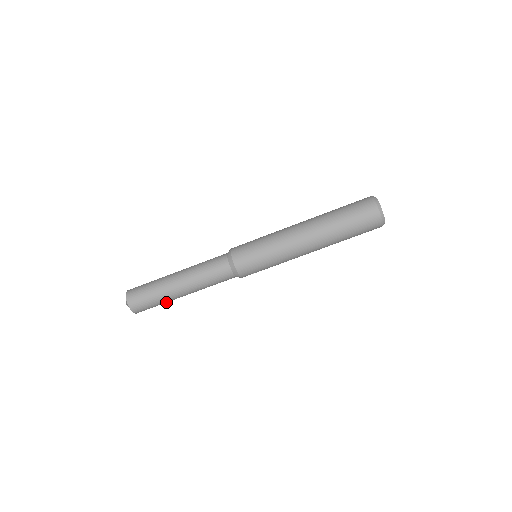
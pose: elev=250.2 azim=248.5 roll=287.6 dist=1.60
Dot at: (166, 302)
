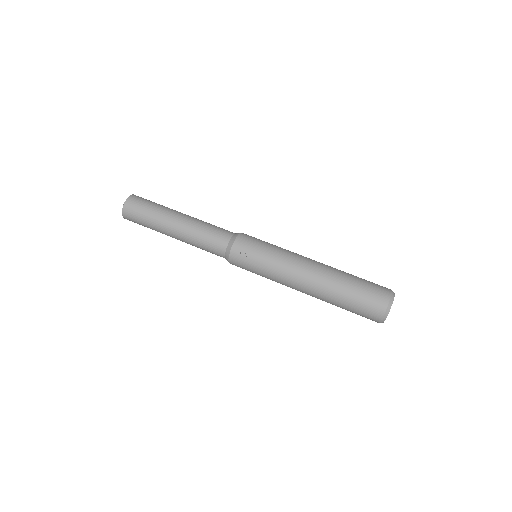
Dot at: (154, 216)
